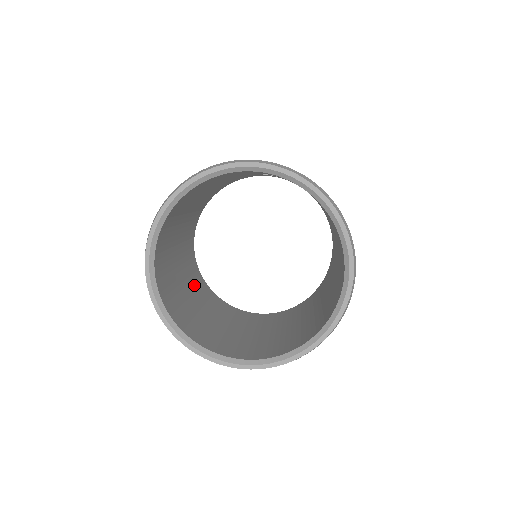
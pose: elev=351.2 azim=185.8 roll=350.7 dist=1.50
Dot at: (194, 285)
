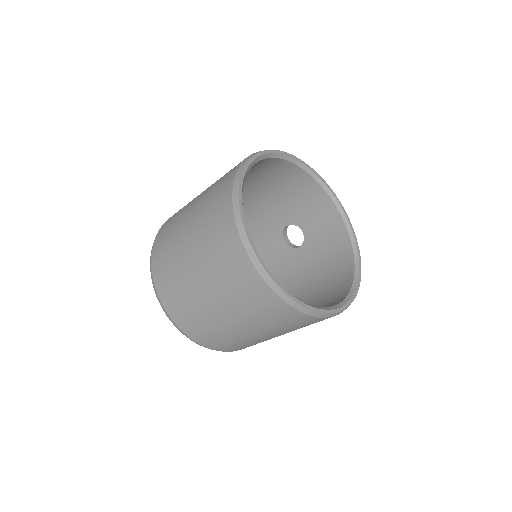
Dot at: occluded
